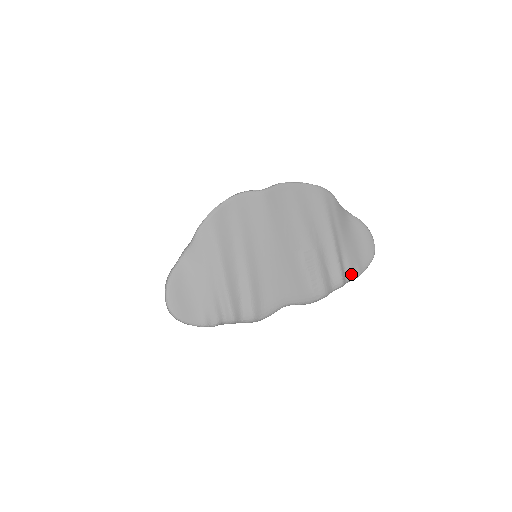
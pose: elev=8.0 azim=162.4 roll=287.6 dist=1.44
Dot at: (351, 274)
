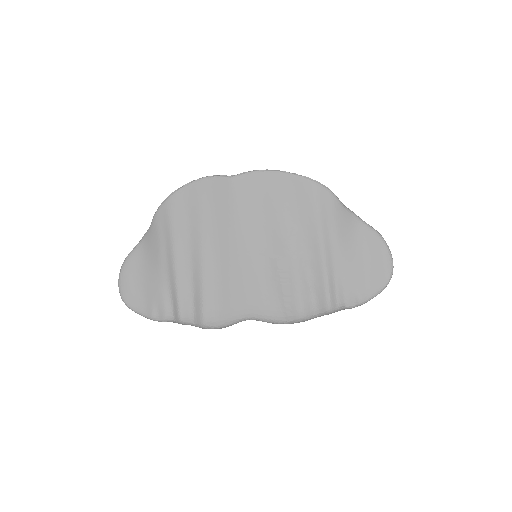
Dot at: (346, 299)
